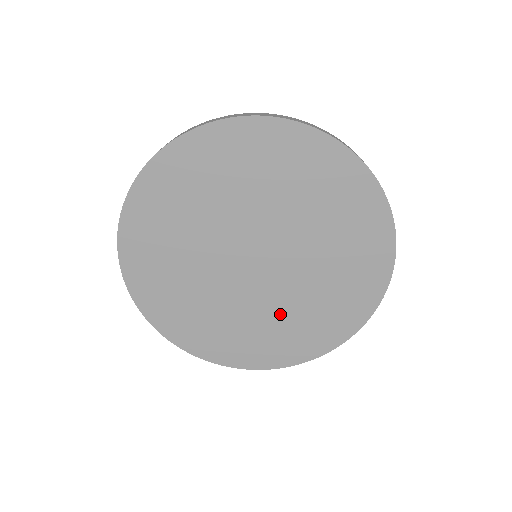
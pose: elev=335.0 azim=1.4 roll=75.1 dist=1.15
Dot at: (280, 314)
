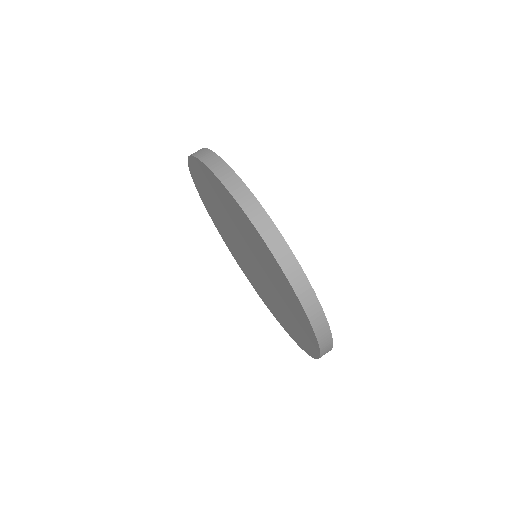
Dot at: (247, 268)
